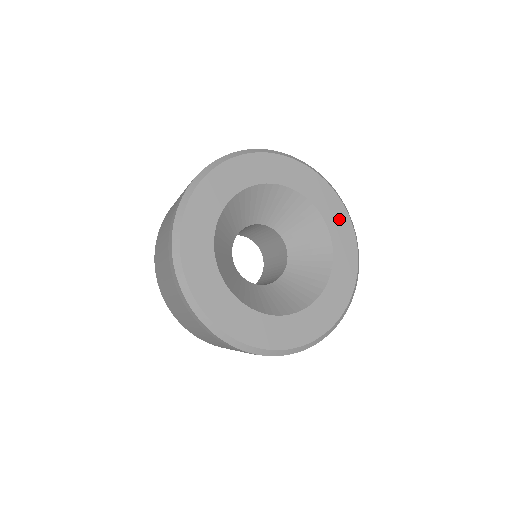
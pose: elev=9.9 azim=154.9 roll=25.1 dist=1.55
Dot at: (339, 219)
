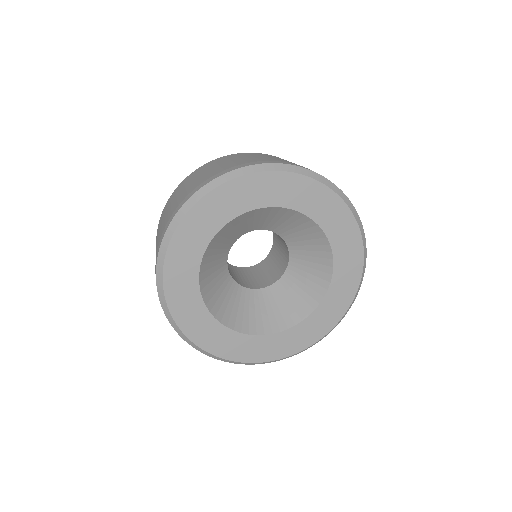
Dot at: (346, 287)
